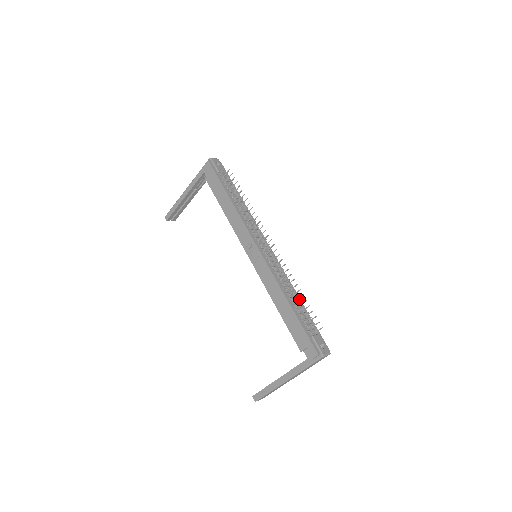
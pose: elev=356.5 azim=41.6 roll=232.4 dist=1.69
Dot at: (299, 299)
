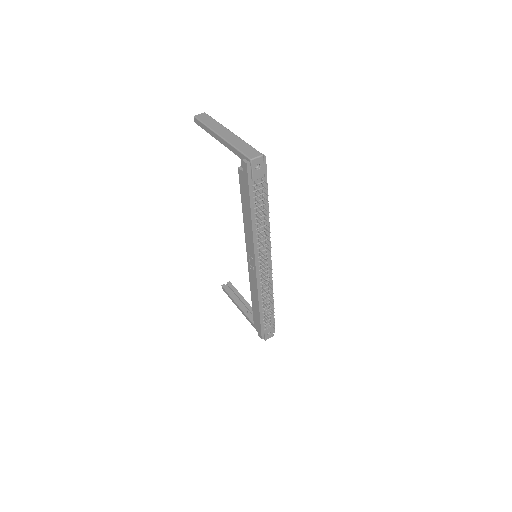
Dot at: (272, 301)
